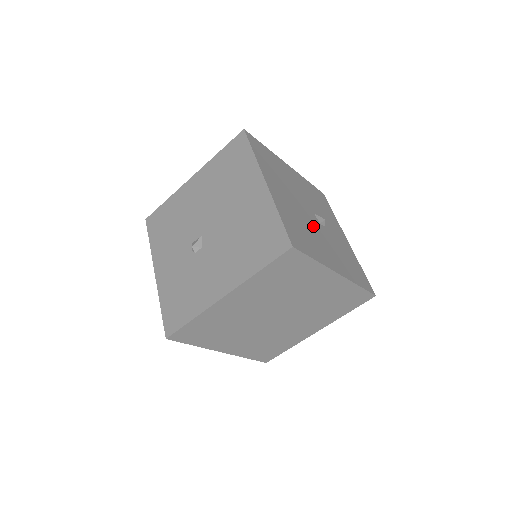
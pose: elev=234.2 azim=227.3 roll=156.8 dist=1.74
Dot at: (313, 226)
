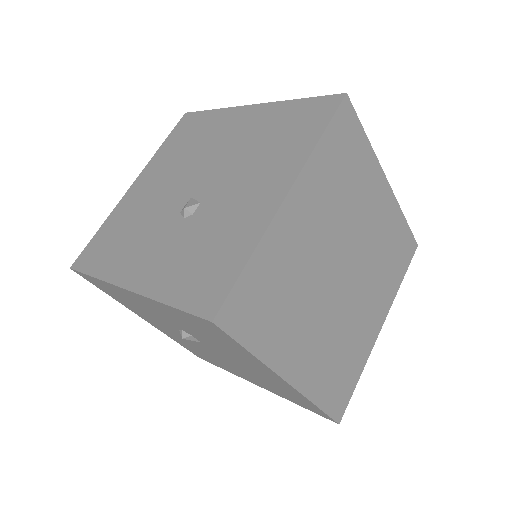
Dot at: occluded
